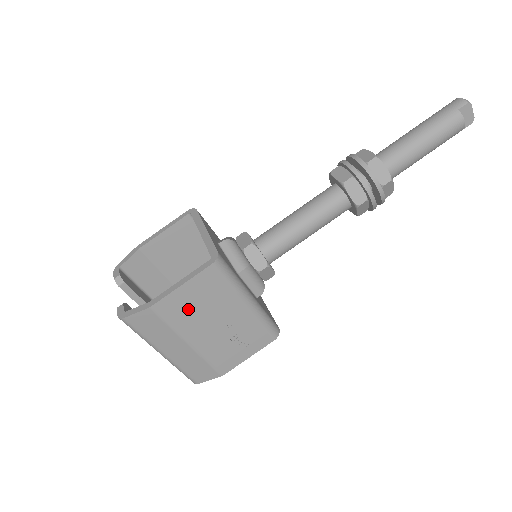
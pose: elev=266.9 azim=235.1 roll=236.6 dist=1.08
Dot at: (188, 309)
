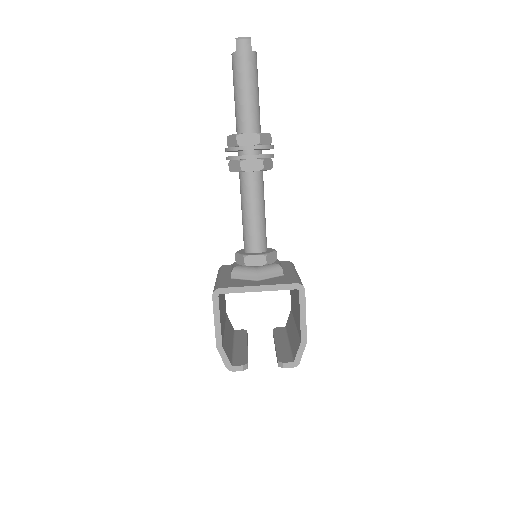
Dot at: occluded
